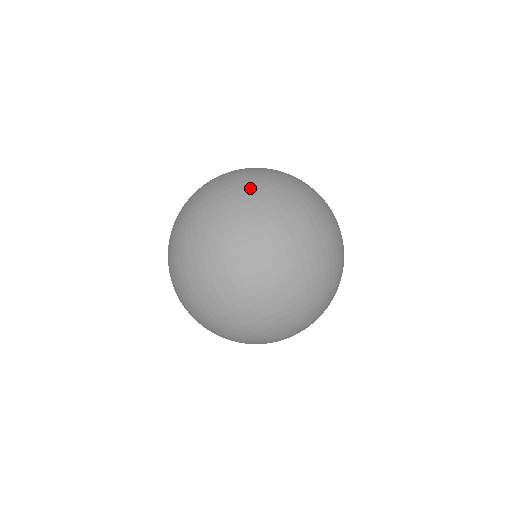
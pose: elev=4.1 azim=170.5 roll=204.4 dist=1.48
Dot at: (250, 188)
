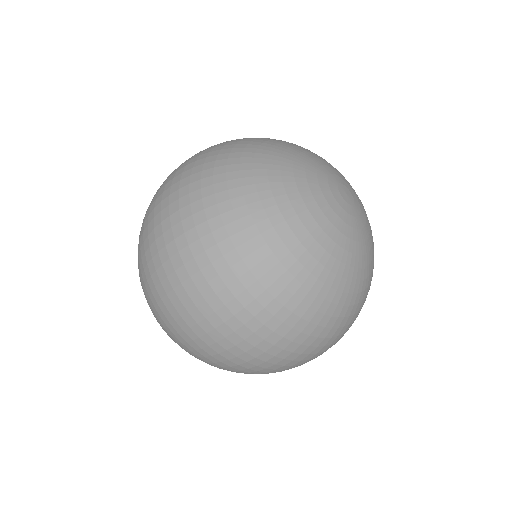
Dot at: occluded
